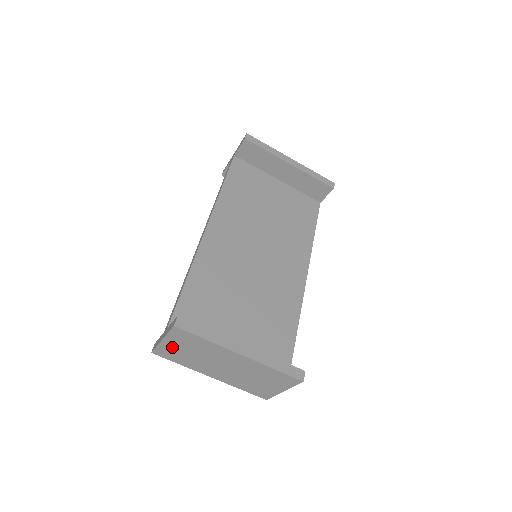
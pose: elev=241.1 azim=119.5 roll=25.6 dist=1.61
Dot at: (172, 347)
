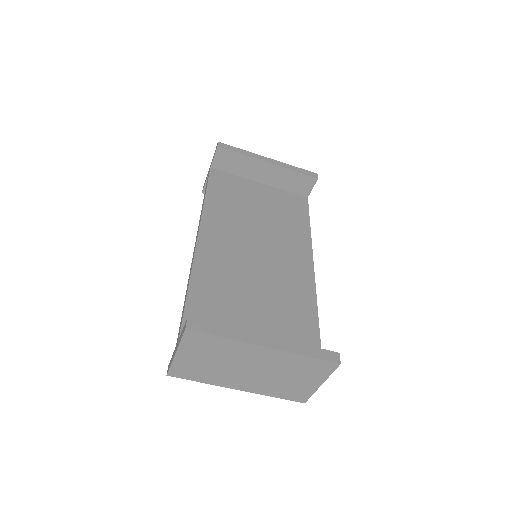
Dot at: (188, 360)
